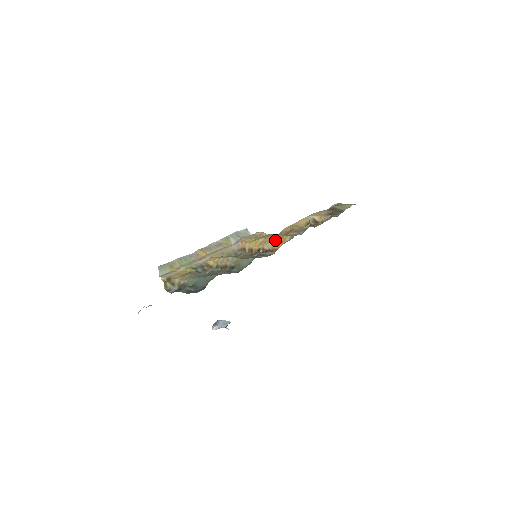
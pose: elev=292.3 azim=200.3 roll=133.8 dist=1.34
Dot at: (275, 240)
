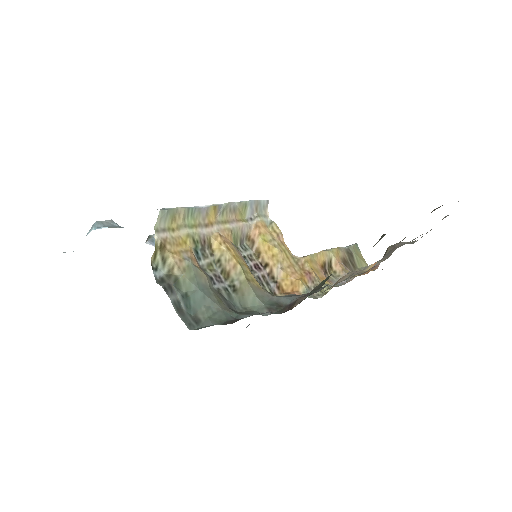
Dot at: (289, 273)
